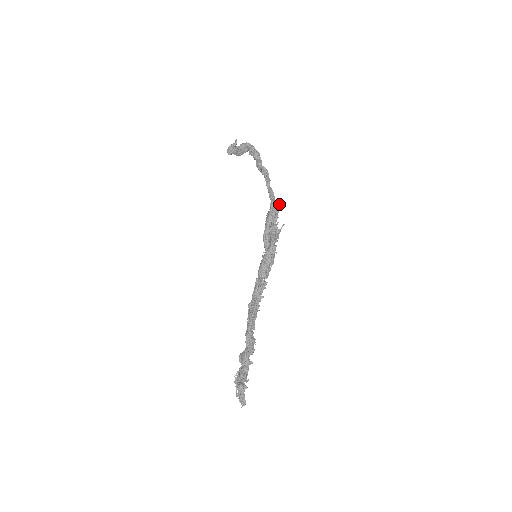
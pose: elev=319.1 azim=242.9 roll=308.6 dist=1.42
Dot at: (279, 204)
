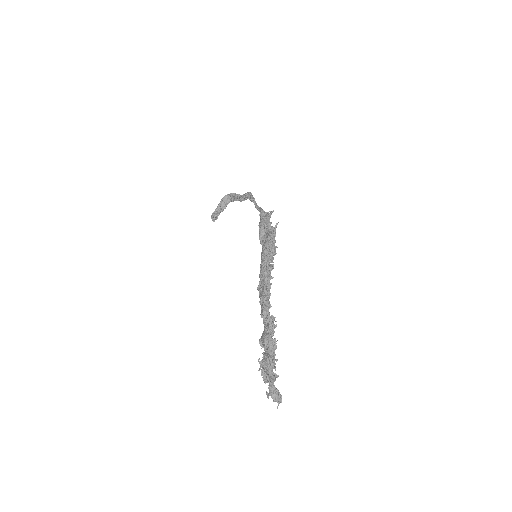
Dot at: (268, 213)
